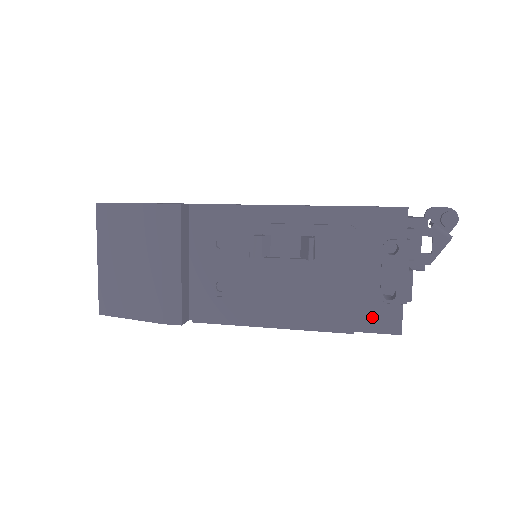
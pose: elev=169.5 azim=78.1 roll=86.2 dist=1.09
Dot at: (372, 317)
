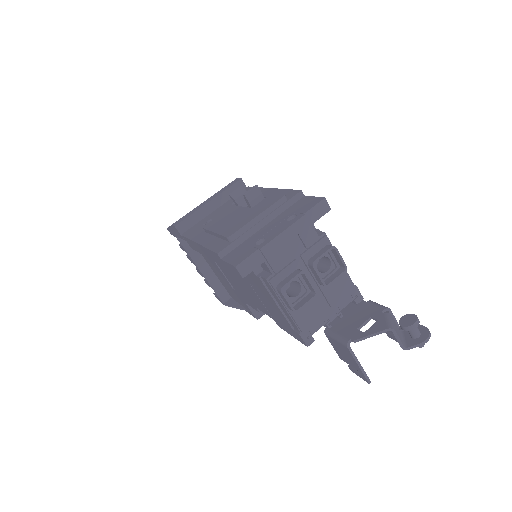
Dot at: (238, 253)
